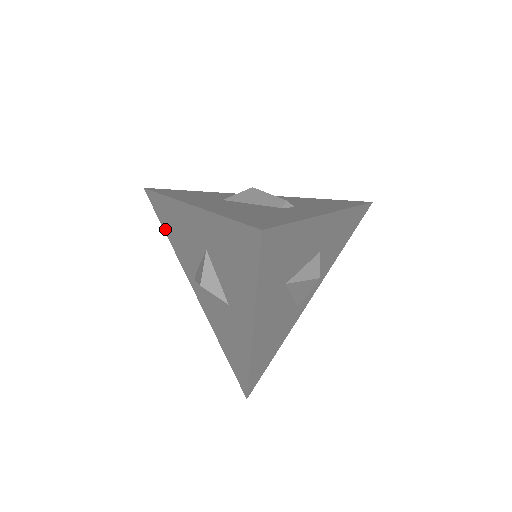
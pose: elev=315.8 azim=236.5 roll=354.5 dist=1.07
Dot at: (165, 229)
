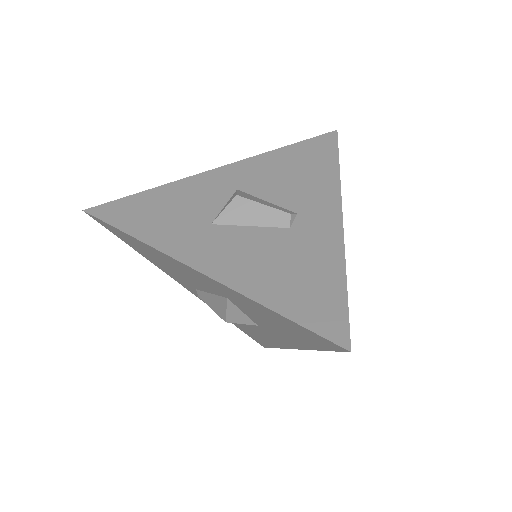
Dot at: (133, 248)
